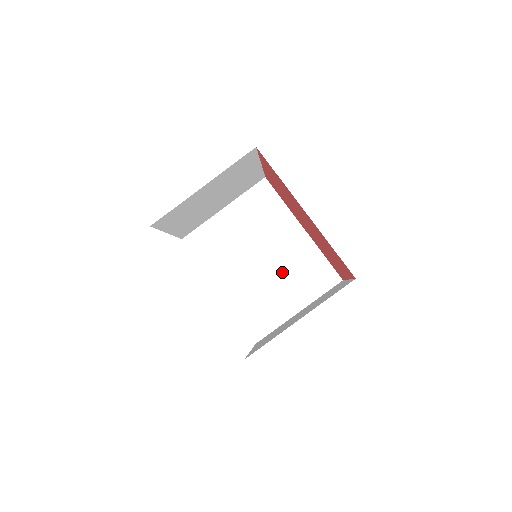
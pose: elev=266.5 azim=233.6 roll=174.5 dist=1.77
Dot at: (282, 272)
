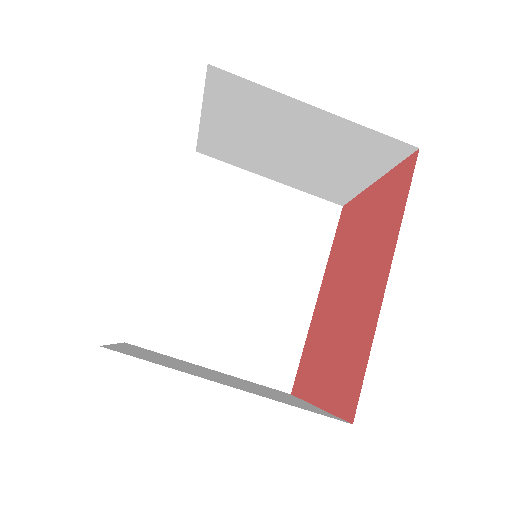
Dot at: (246, 308)
